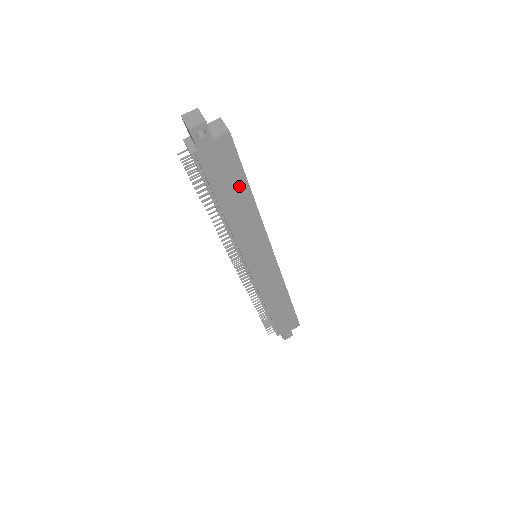
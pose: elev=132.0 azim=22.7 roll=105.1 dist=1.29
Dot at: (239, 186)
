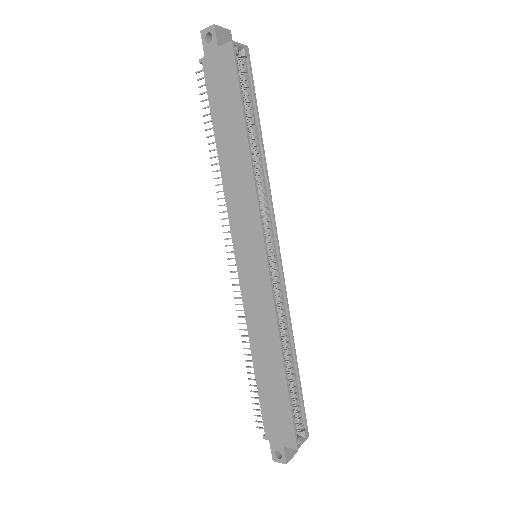
Dot at: (235, 118)
